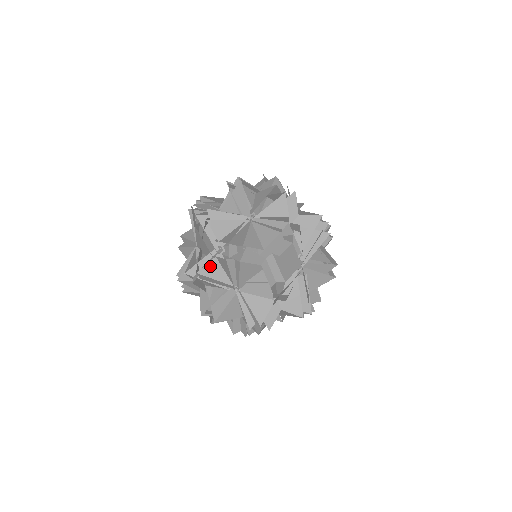
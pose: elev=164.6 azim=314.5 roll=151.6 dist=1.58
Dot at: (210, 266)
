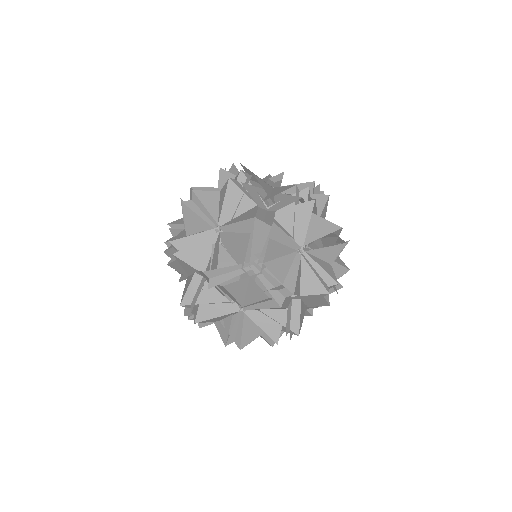
Dot at: (239, 283)
